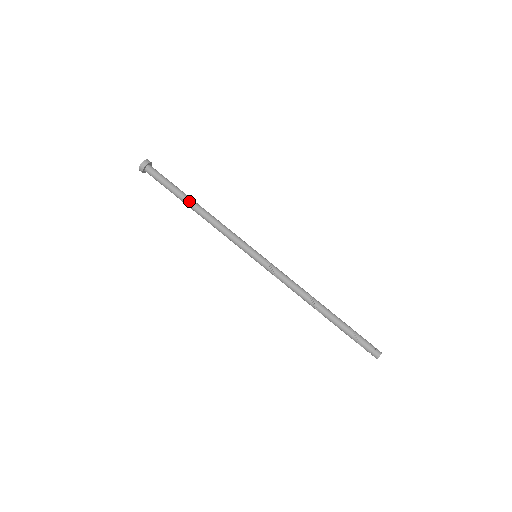
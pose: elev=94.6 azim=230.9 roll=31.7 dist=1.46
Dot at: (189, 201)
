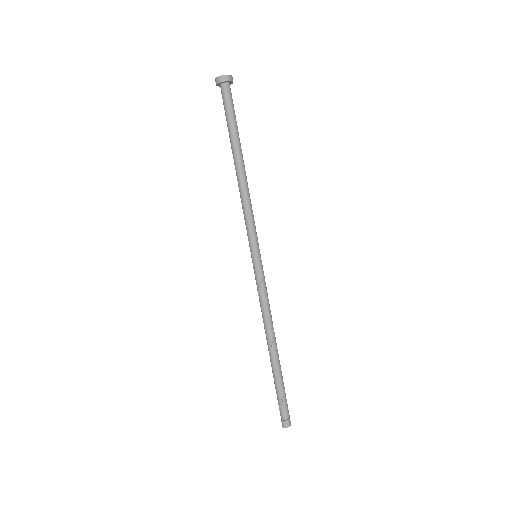
Dot at: (240, 152)
